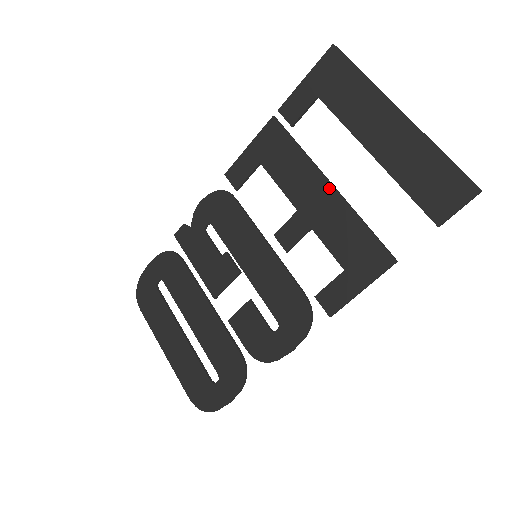
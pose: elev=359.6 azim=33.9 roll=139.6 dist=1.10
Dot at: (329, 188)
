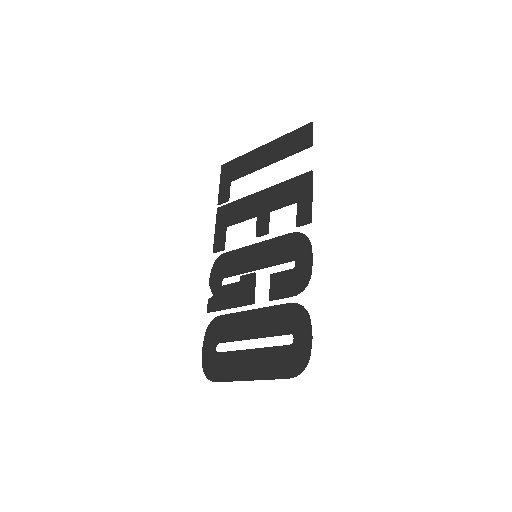
Dot at: (262, 192)
